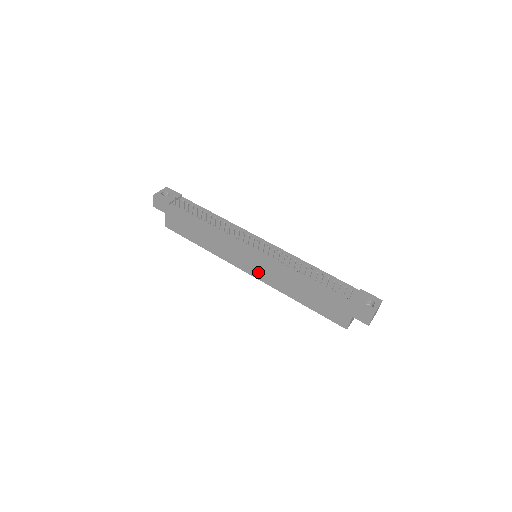
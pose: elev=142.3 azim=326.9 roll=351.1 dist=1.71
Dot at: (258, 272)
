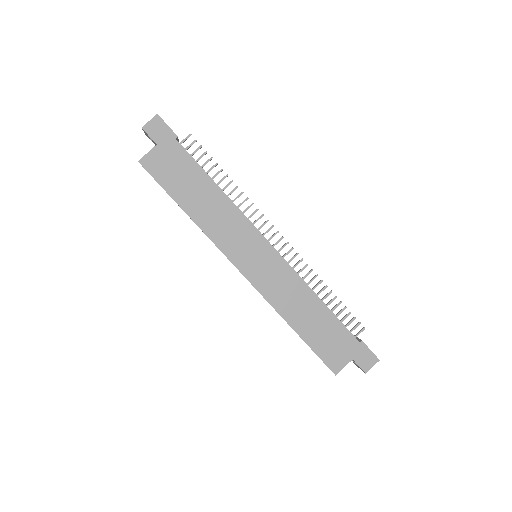
Dot at: (259, 274)
